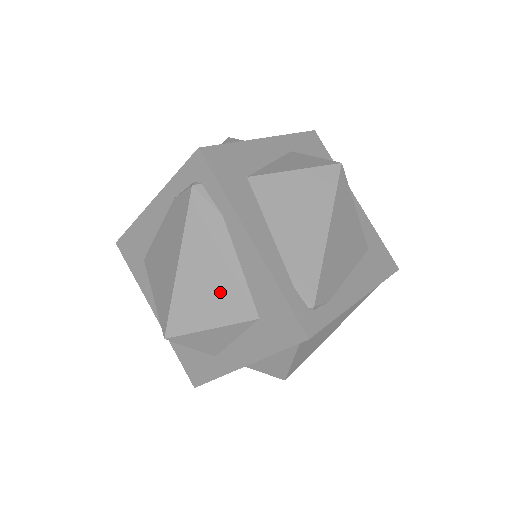
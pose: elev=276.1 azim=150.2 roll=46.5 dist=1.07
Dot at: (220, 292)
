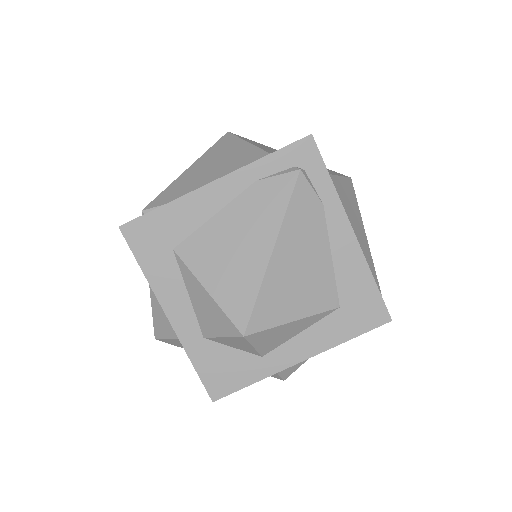
Dot at: (310, 281)
